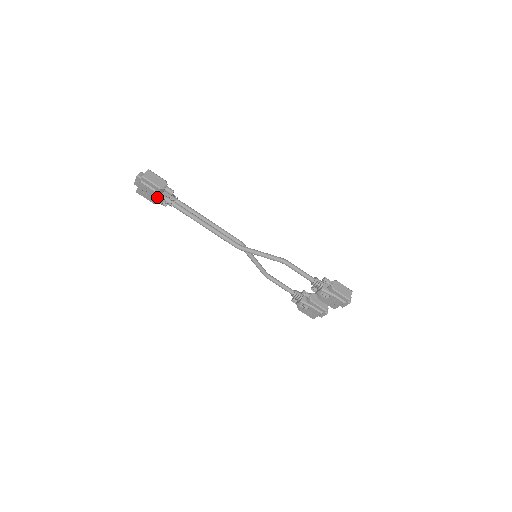
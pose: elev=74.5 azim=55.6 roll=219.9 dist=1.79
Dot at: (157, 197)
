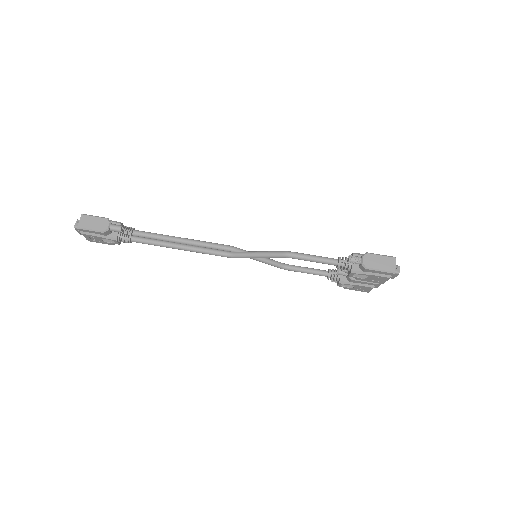
Dot at: (109, 240)
